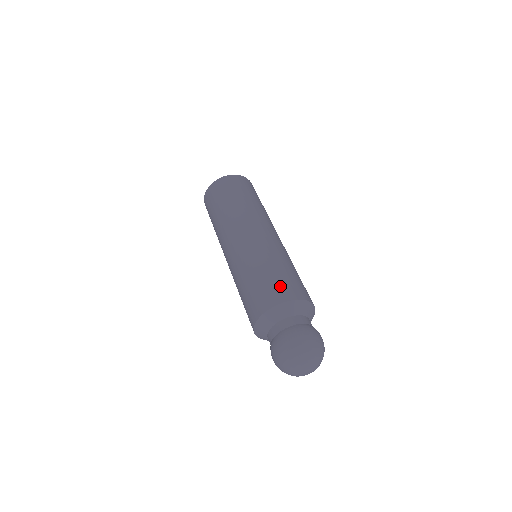
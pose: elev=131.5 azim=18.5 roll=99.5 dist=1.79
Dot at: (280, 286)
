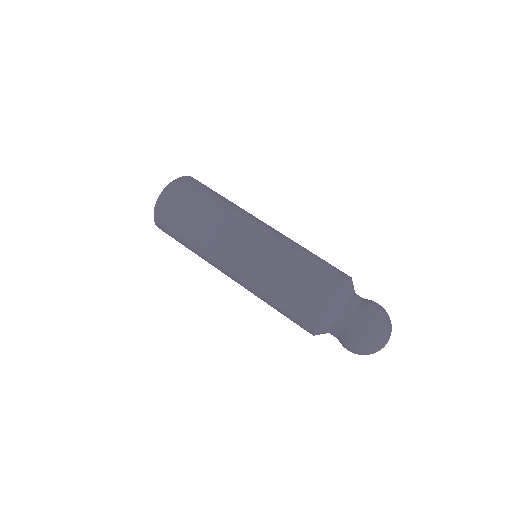
Dot at: (329, 270)
